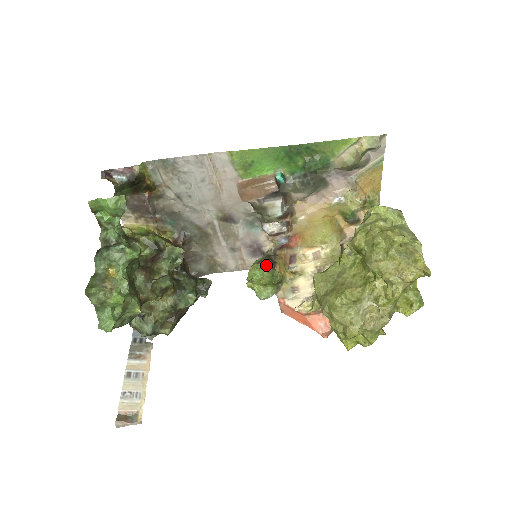
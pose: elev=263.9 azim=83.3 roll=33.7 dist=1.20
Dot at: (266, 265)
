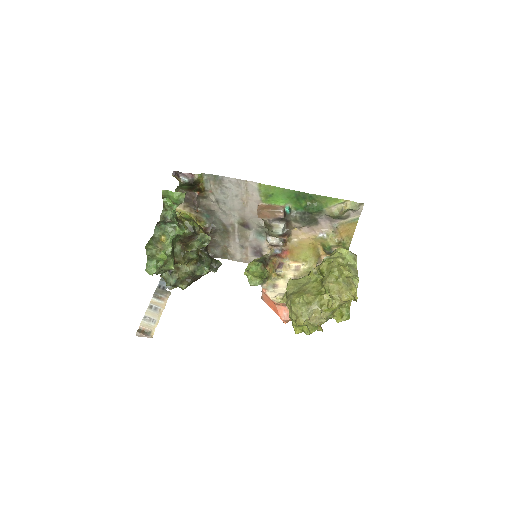
Dot at: (261, 264)
